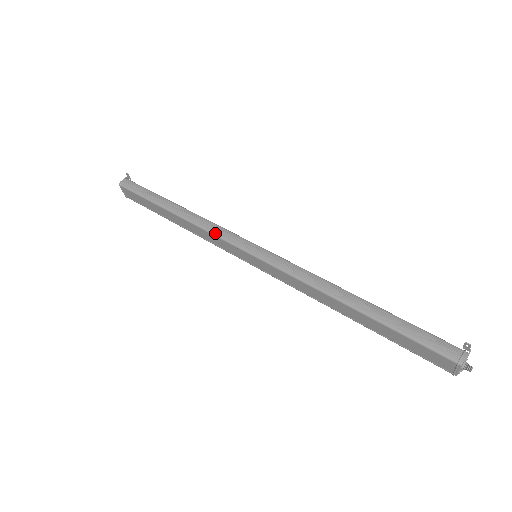
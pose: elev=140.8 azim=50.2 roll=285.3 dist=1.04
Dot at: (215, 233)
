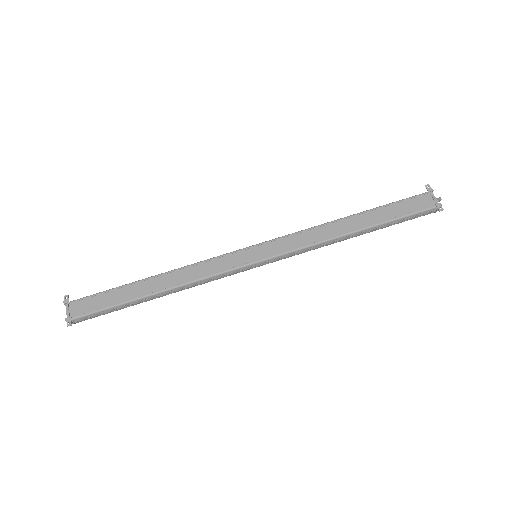
Dot at: occluded
